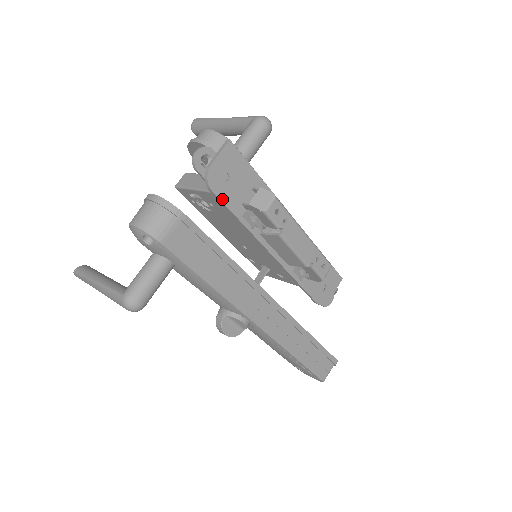
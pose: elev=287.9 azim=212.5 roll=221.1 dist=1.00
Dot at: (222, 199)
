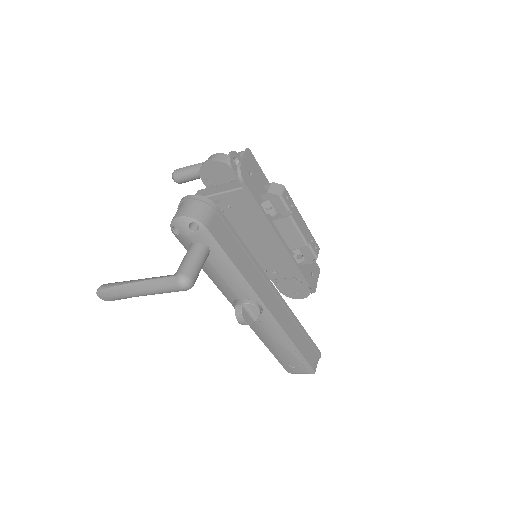
Dot at: (249, 189)
